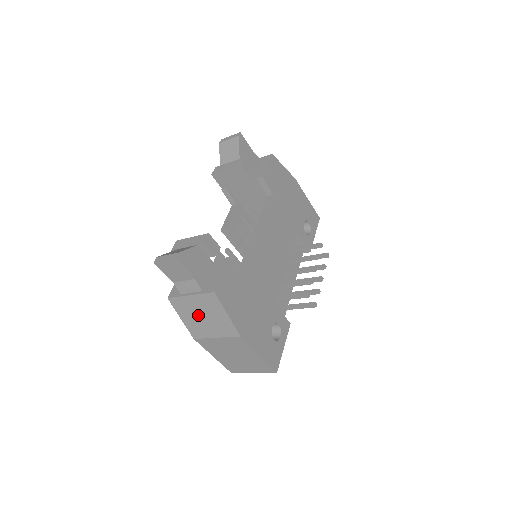
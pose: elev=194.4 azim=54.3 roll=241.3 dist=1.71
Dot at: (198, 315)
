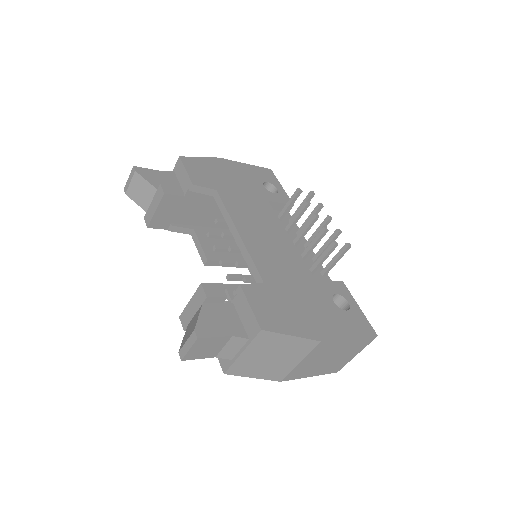
Dot at: (265, 361)
